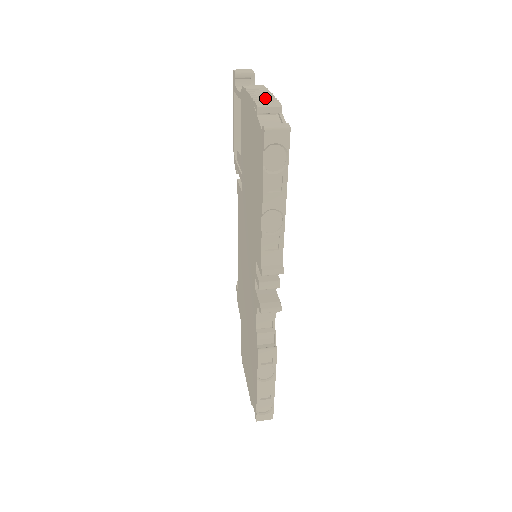
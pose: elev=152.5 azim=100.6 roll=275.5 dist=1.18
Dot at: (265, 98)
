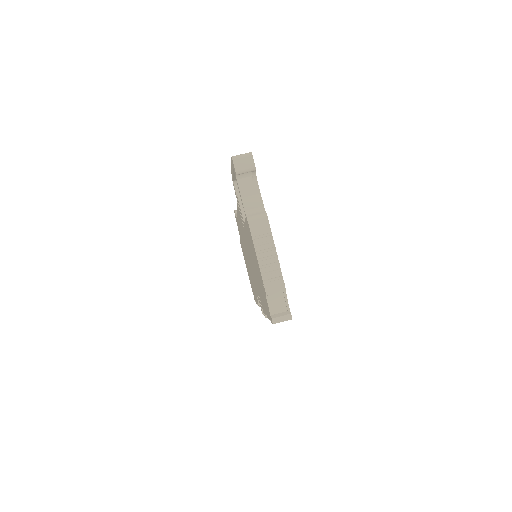
Dot at: (272, 273)
